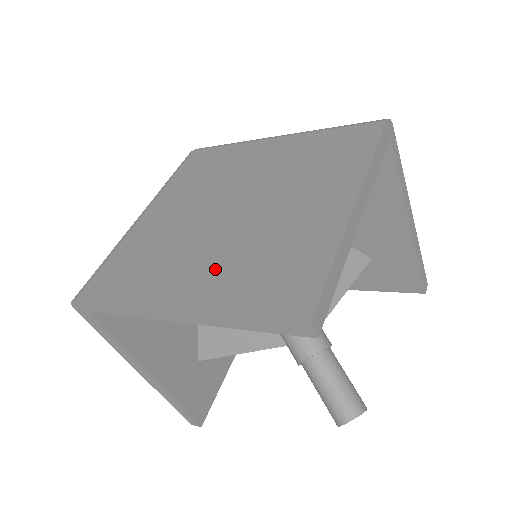
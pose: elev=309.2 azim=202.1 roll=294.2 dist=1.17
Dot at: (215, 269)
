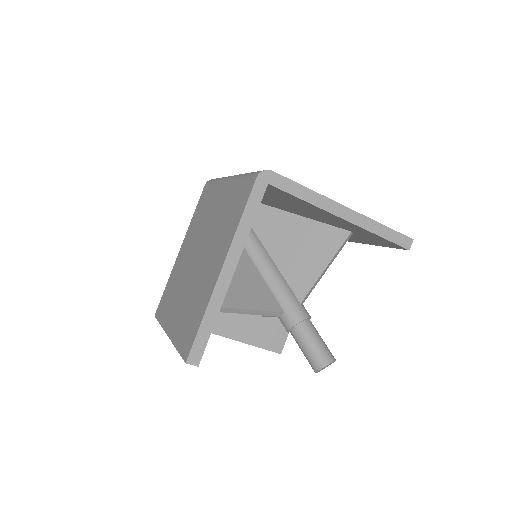
Dot at: (181, 310)
